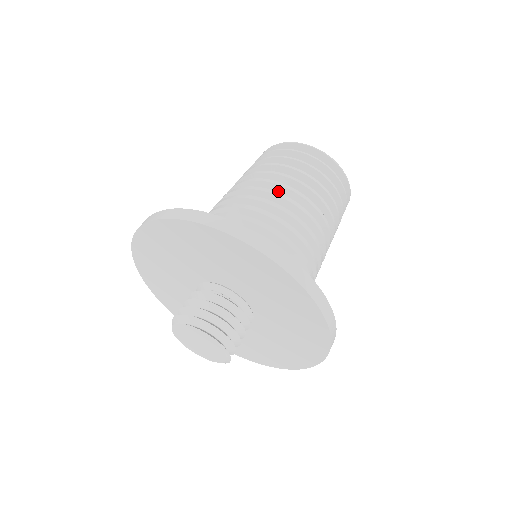
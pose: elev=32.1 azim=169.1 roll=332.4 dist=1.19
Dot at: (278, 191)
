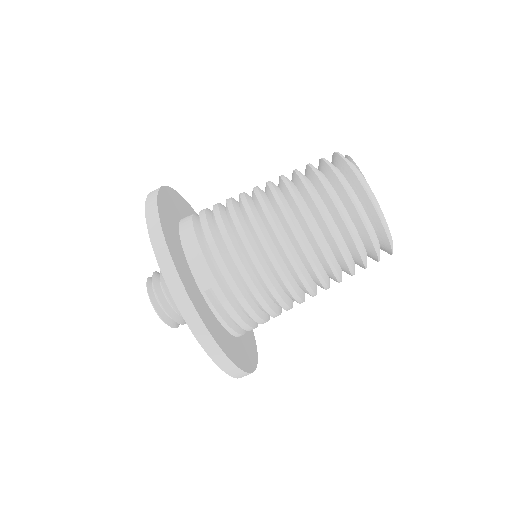
Dot at: (272, 200)
